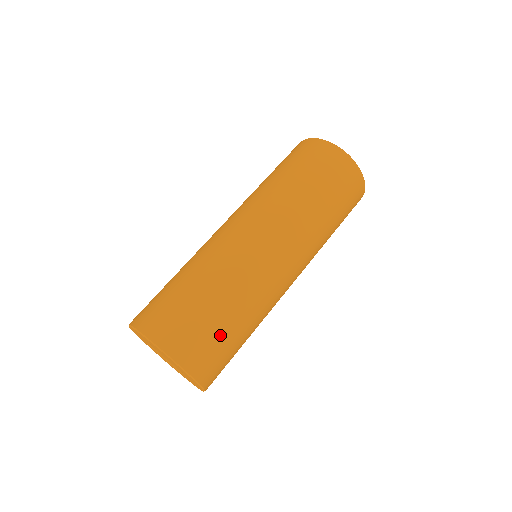
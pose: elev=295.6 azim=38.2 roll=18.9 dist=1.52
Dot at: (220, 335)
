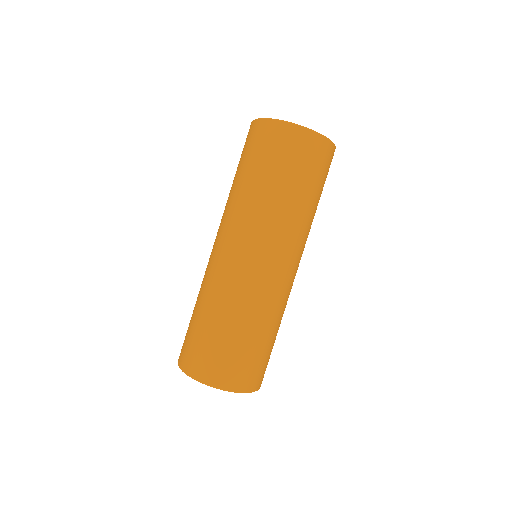
Dot at: (267, 353)
